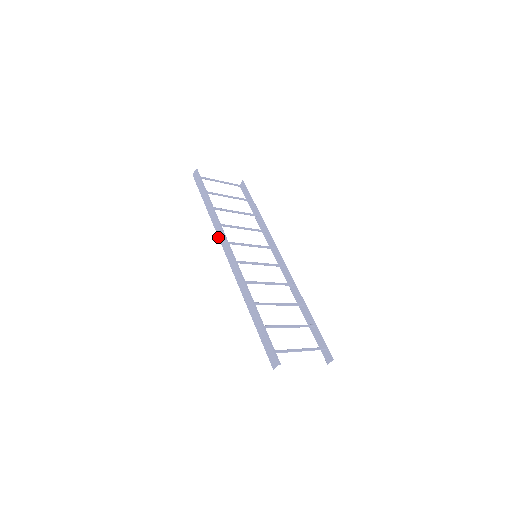
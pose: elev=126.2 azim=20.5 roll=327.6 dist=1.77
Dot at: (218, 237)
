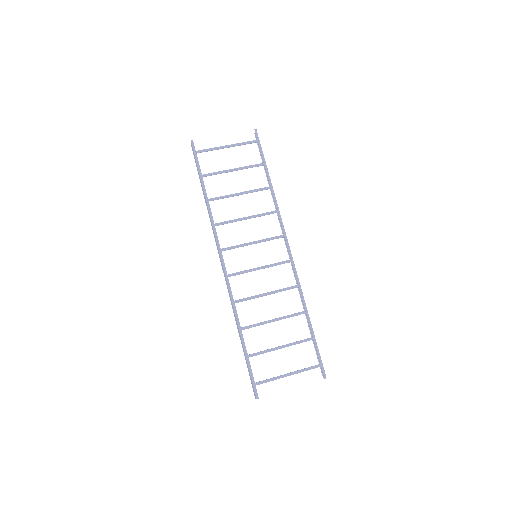
Dot at: occluded
